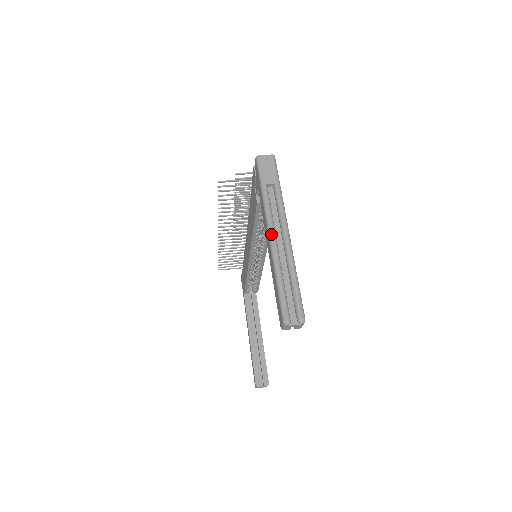
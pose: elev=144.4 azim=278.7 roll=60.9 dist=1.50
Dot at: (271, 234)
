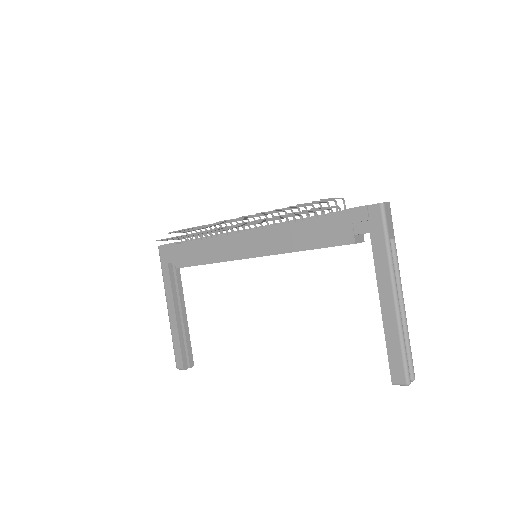
Dot at: (397, 296)
